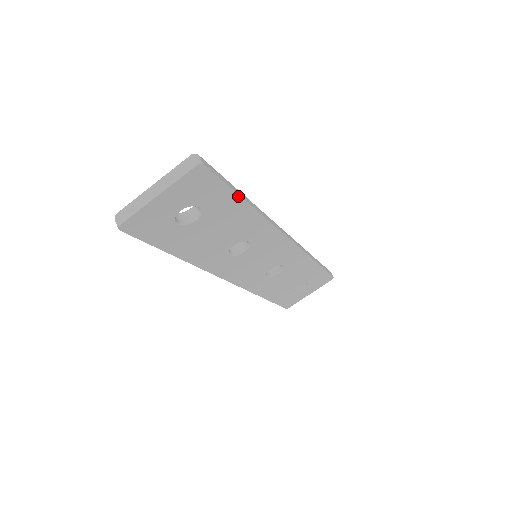
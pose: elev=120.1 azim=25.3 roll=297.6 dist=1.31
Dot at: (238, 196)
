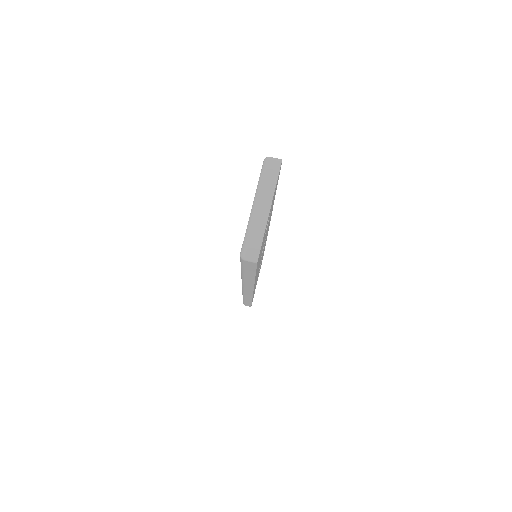
Dot at: occluded
